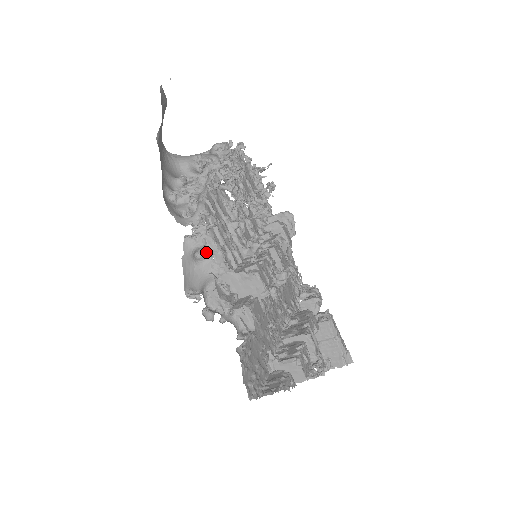
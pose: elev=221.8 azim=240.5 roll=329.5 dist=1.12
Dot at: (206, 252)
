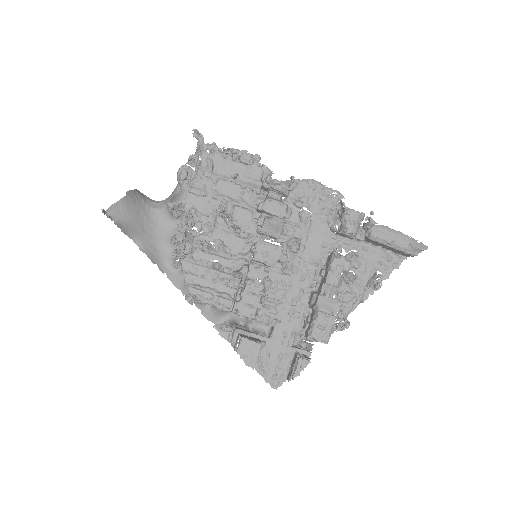
Dot at: occluded
